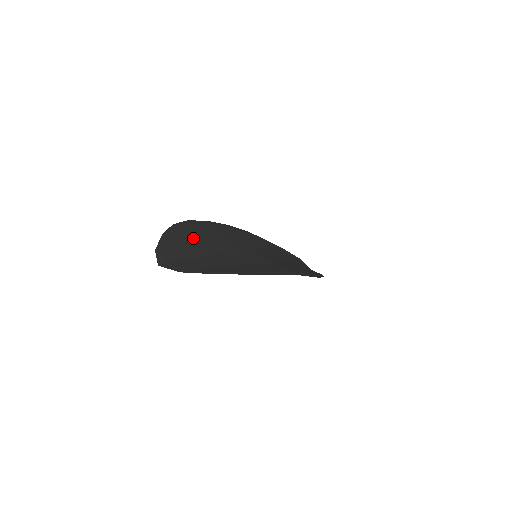
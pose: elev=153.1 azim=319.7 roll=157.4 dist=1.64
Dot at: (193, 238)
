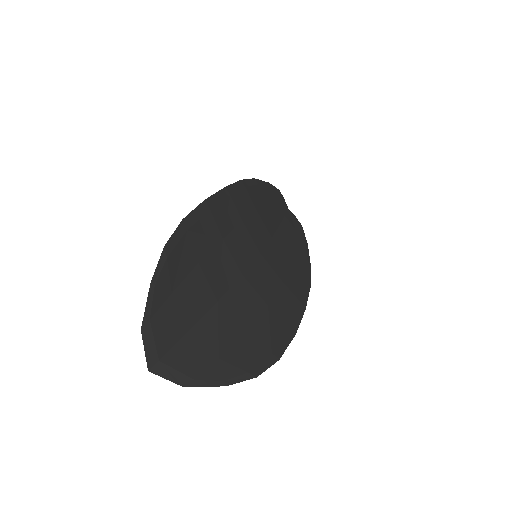
Dot at: (191, 268)
